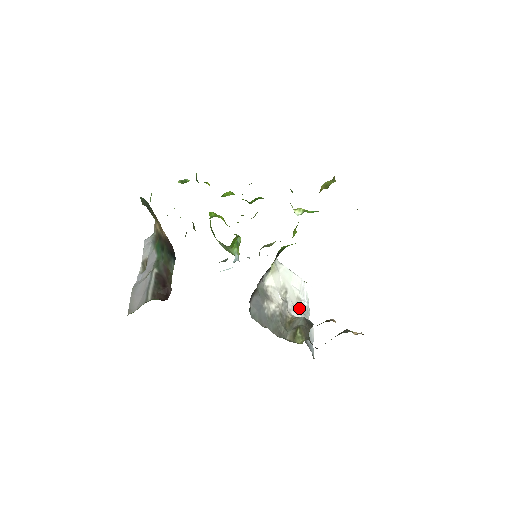
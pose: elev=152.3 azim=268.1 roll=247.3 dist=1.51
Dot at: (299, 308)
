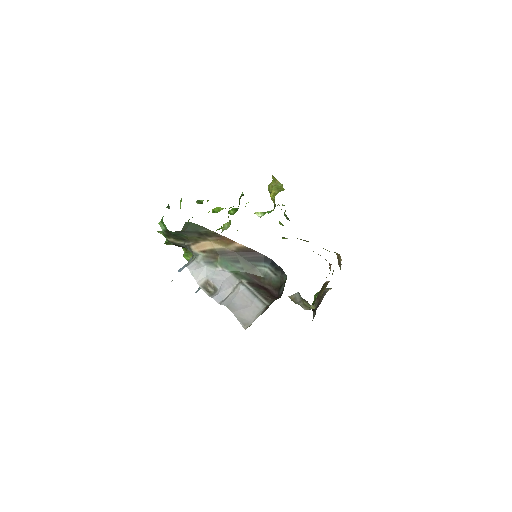
Dot at: occluded
